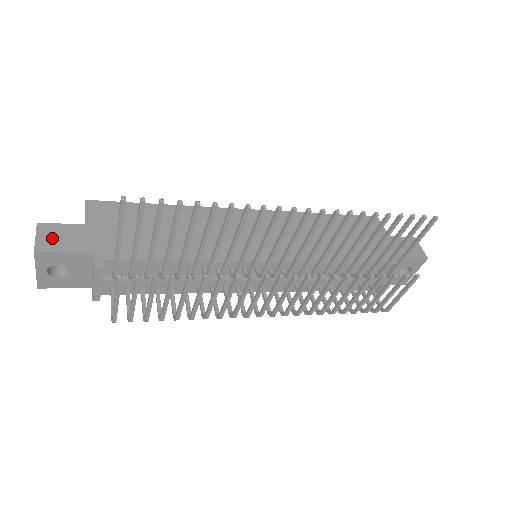
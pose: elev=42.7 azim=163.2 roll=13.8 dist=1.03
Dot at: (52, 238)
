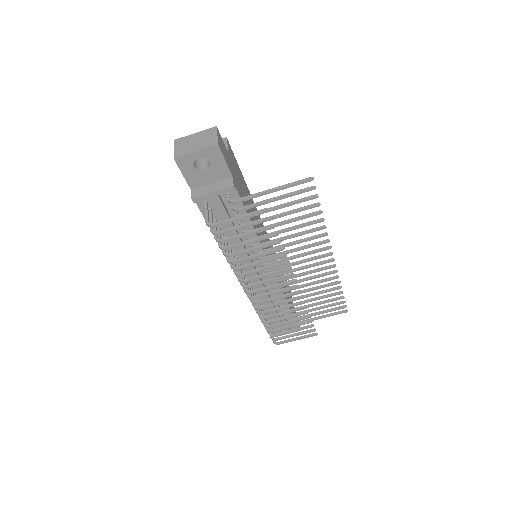
Dot at: (222, 145)
